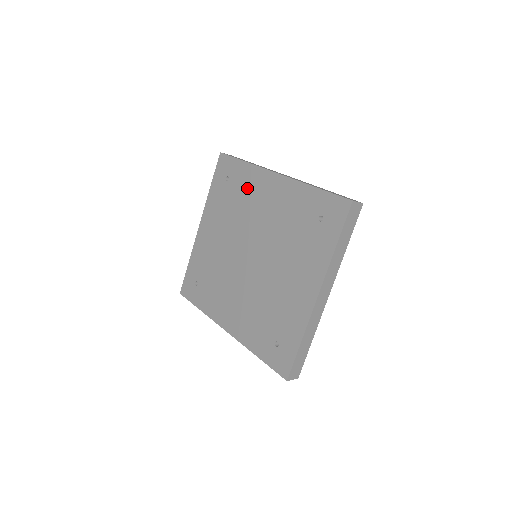
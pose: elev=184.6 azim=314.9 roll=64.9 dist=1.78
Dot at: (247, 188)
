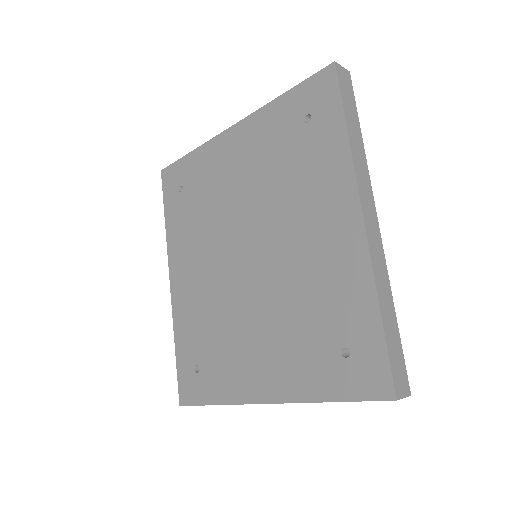
Dot at: (315, 173)
